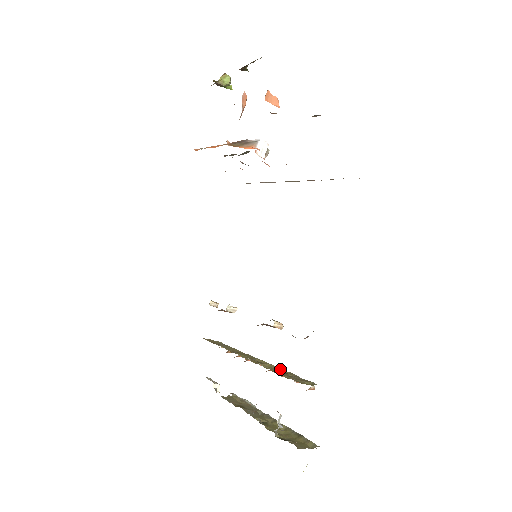
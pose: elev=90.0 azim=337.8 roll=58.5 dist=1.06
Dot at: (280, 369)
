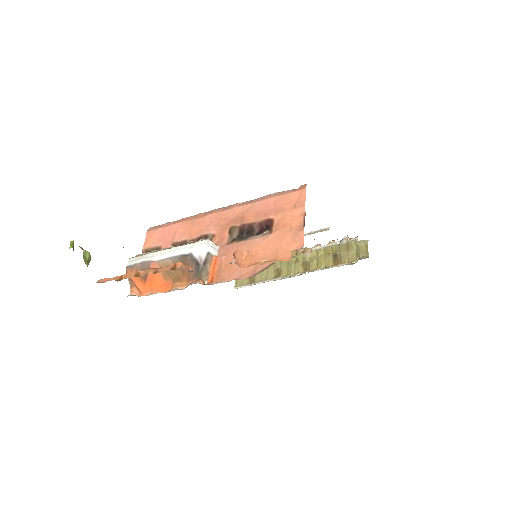
Dot at: (321, 252)
